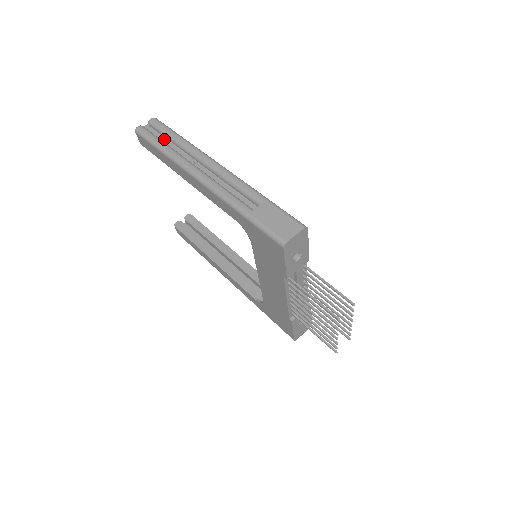
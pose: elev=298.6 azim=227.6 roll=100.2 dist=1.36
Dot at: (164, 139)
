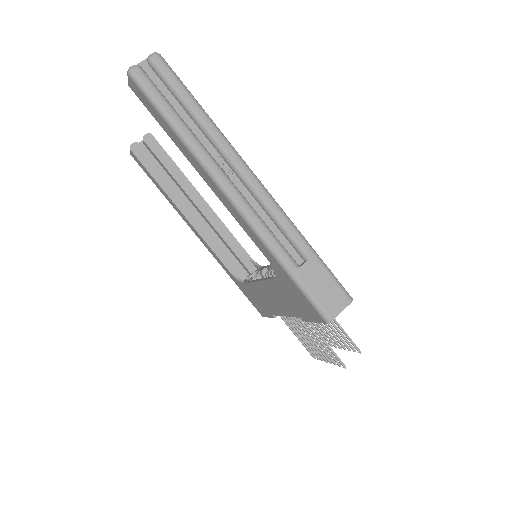
Dot at: (175, 102)
